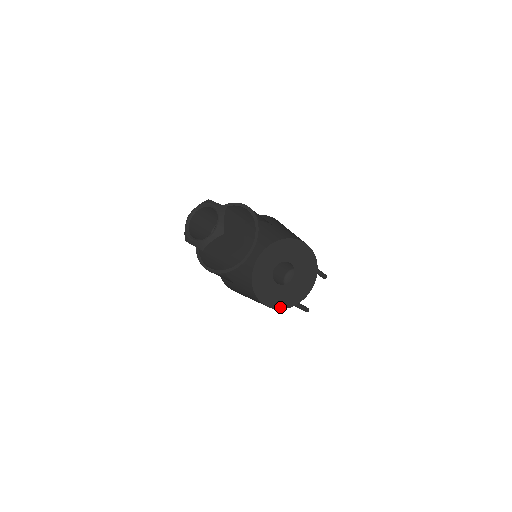
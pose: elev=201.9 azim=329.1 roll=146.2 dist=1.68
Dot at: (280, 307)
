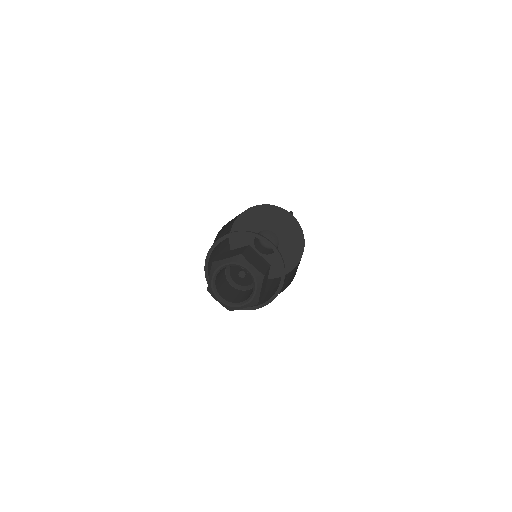
Dot at: occluded
